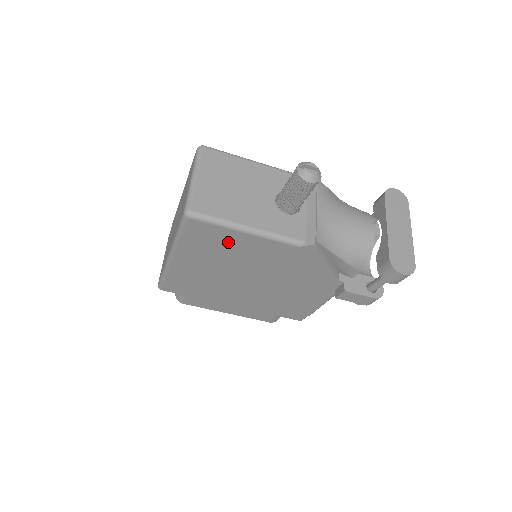
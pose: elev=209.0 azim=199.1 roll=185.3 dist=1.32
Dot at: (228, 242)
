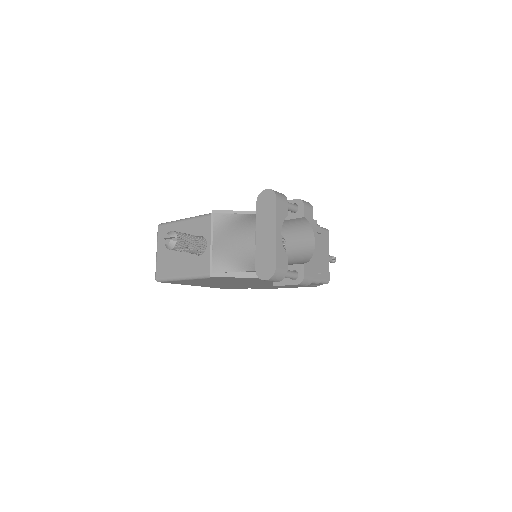
Dot at: (190, 282)
